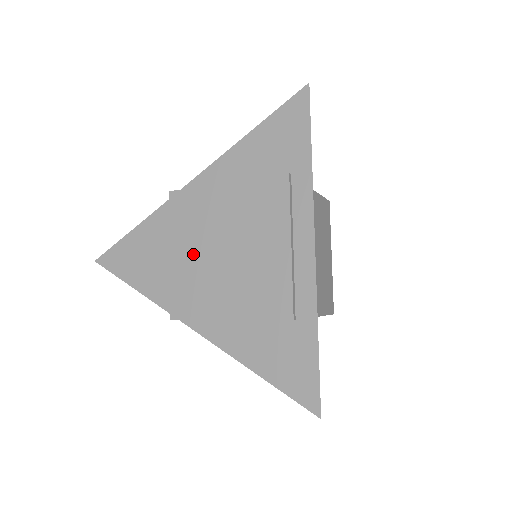
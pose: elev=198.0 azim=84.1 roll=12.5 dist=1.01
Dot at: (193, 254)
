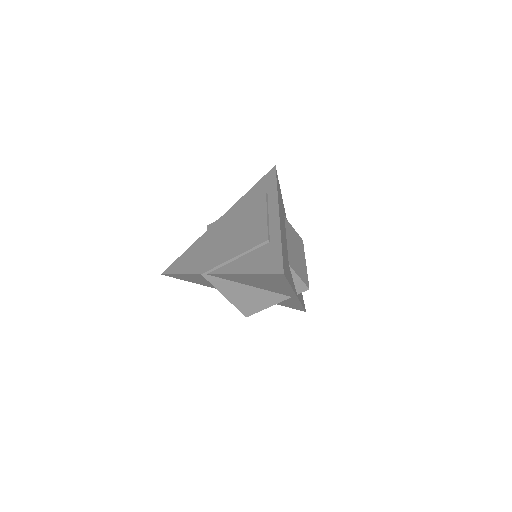
Dot at: (217, 242)
